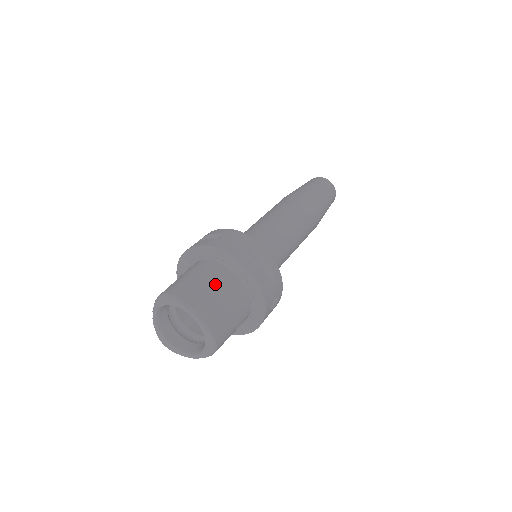
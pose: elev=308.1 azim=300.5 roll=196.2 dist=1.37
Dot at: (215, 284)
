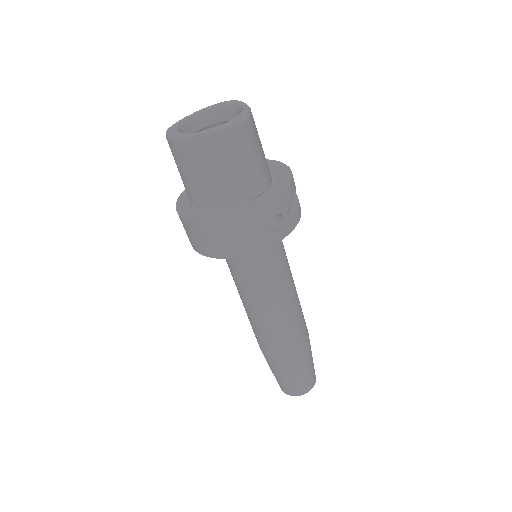
Dot at: occluded
